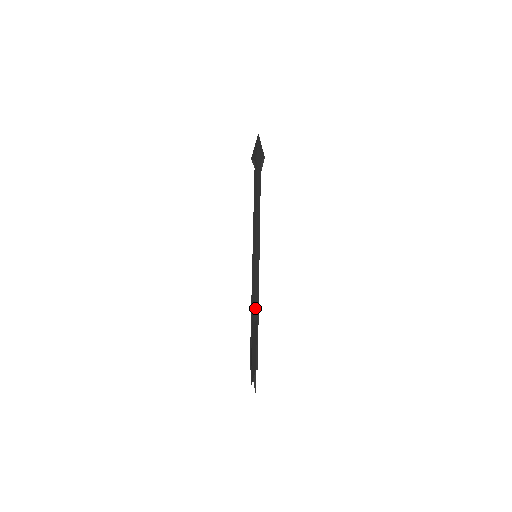
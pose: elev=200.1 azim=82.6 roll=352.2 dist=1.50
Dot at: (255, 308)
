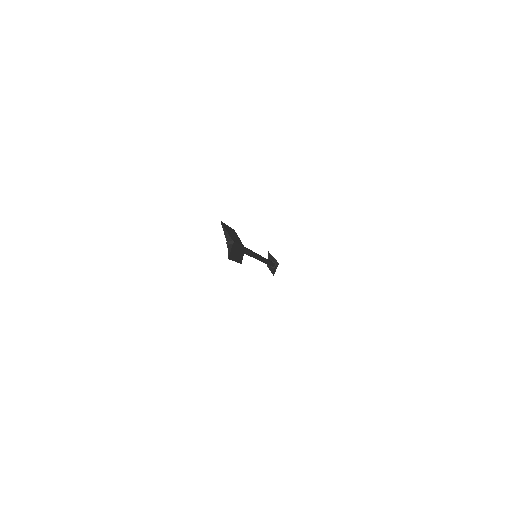
Dot at: occluded
